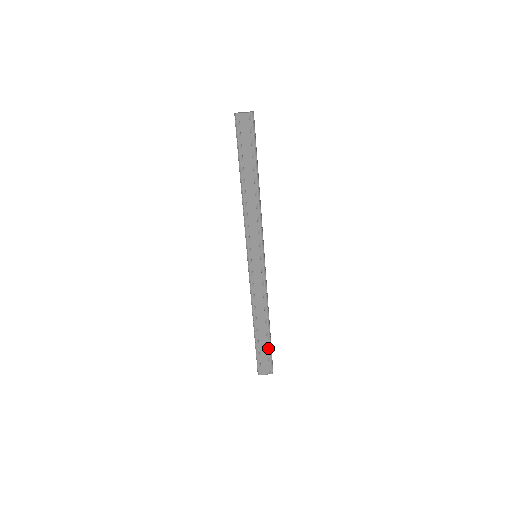
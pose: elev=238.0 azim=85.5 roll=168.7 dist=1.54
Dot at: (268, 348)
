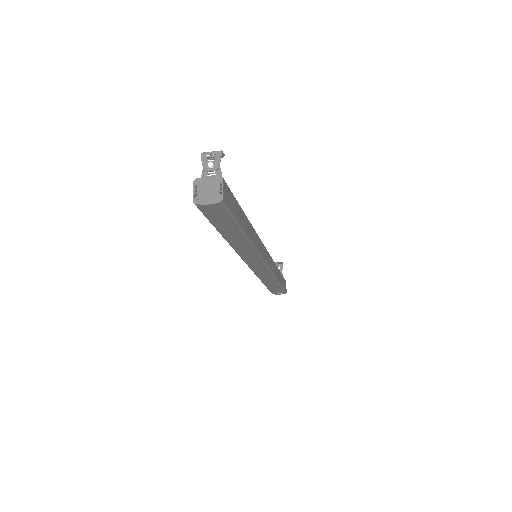
Dot at: (279, 288)
